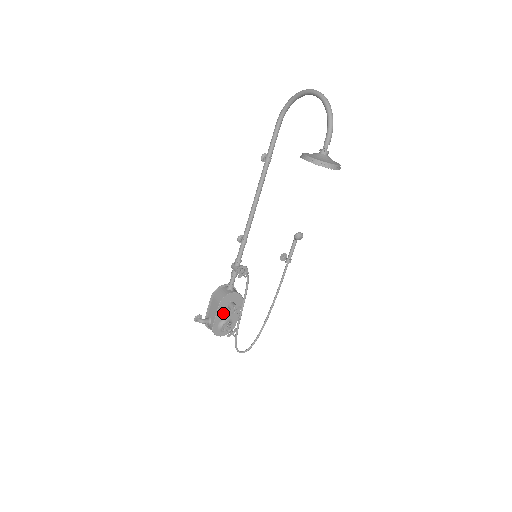
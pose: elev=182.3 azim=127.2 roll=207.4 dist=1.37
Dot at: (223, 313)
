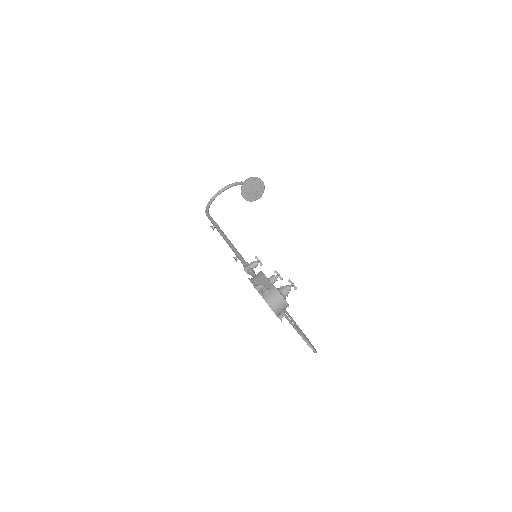
Dot at: occluded
